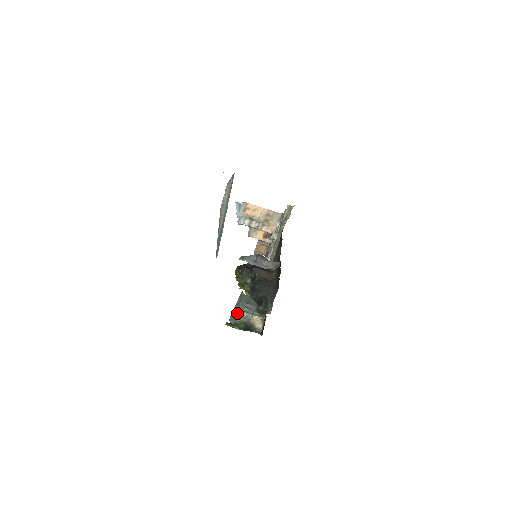
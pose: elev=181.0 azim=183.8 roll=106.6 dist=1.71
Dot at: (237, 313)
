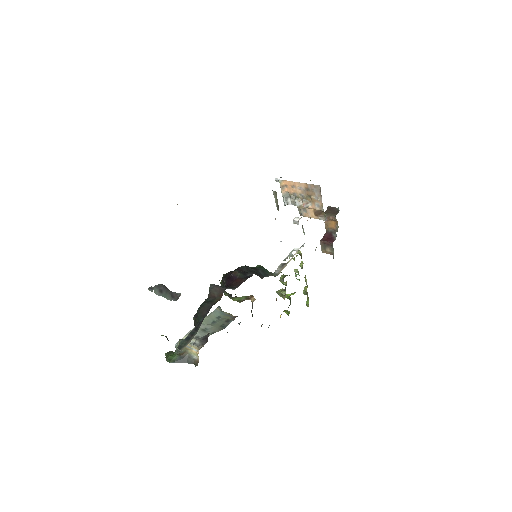
Dot at: occluded
